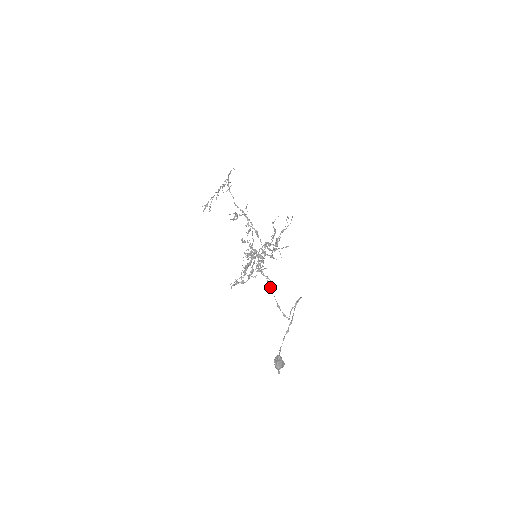
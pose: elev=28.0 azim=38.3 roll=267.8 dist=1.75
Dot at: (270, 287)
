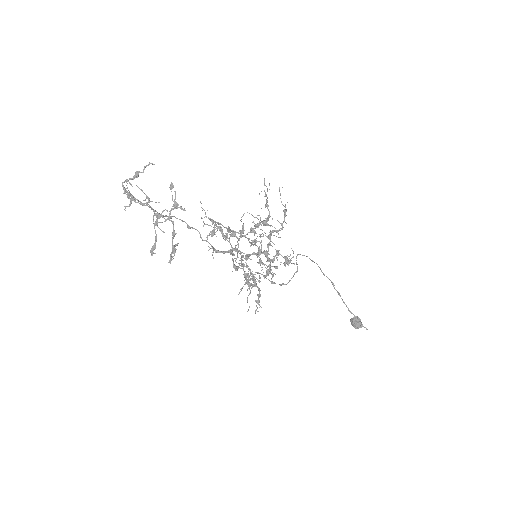
Dot at: (258, 273)
